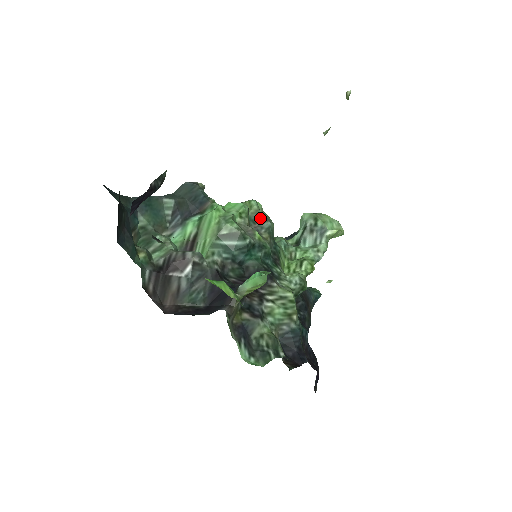
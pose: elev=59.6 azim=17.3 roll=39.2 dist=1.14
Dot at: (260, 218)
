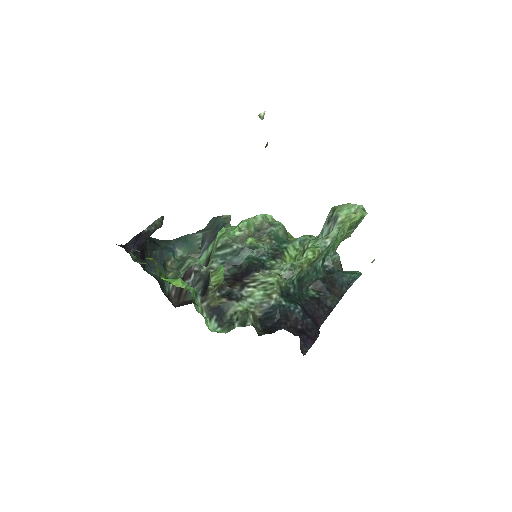
Dot at: (264, 226)
